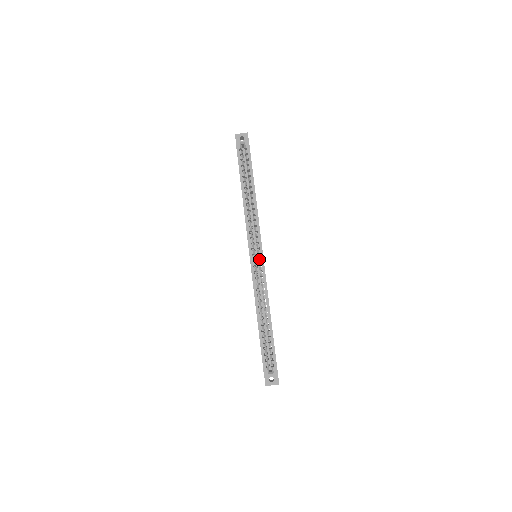
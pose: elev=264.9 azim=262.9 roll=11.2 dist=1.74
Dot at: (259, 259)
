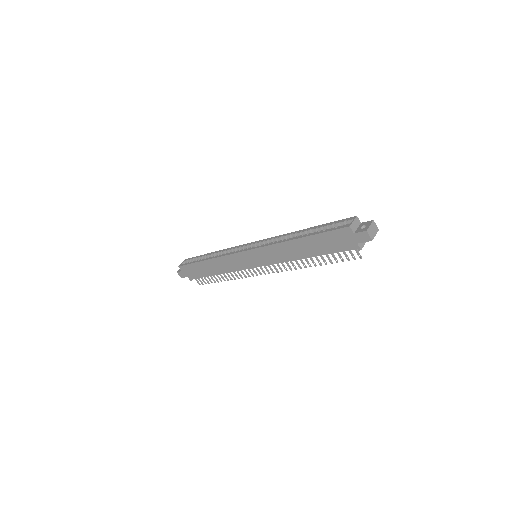
Dot at: occluded
